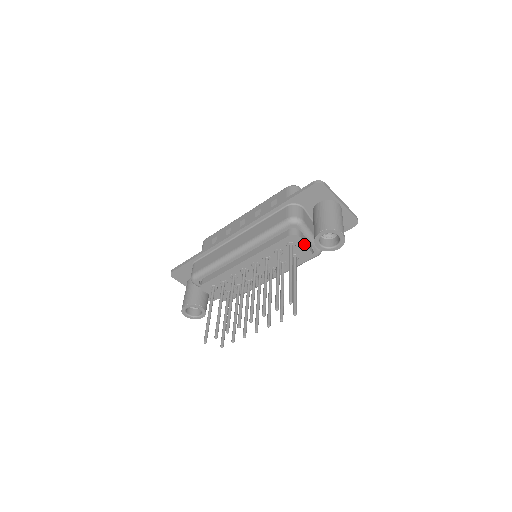
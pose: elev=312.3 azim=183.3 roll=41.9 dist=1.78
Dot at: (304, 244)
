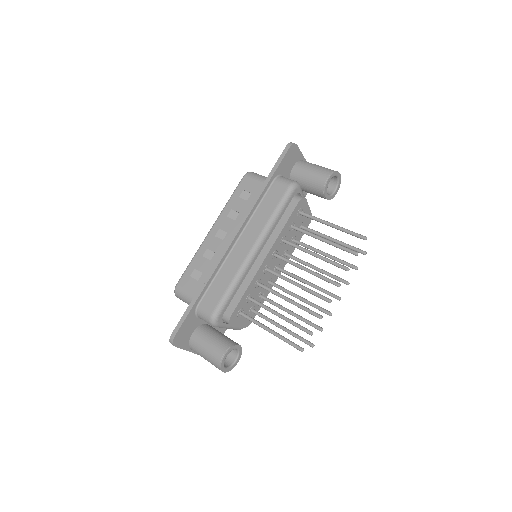
Dot at: (308, 206)
